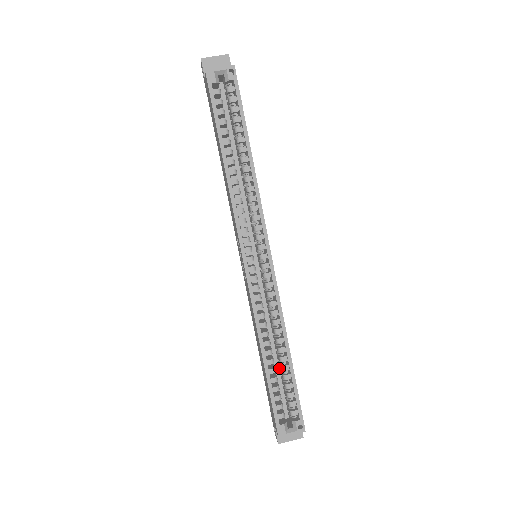
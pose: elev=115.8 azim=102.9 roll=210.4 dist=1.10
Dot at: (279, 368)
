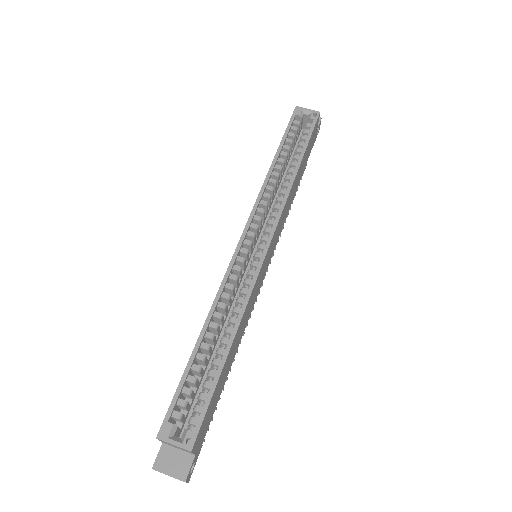
Dot at: occluded
